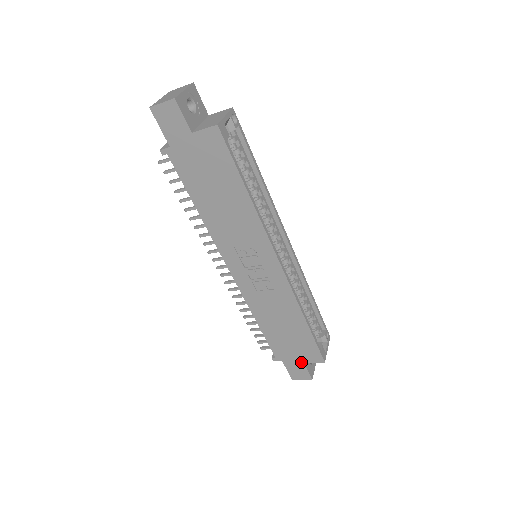
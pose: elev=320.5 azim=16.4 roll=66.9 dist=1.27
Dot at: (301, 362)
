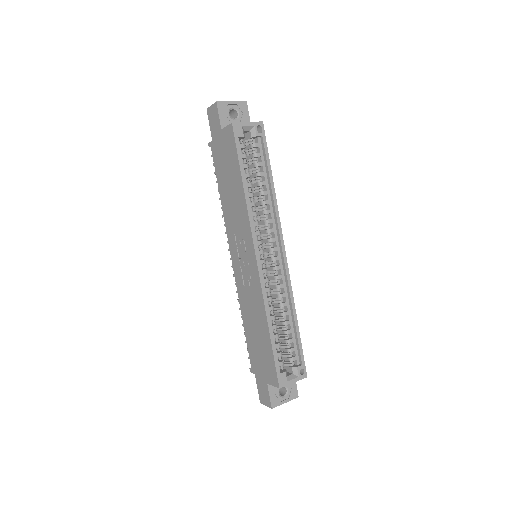
Dot at: (266, 381)
